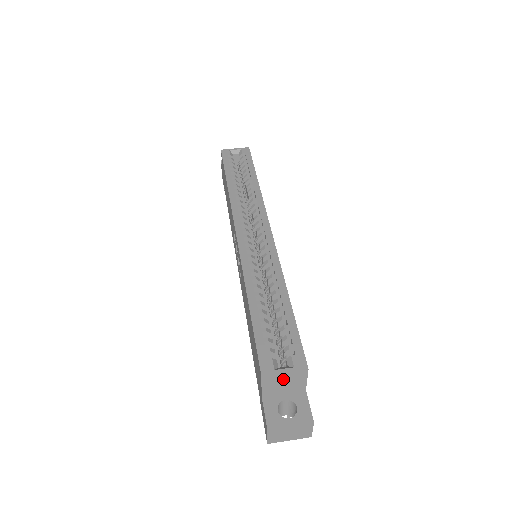
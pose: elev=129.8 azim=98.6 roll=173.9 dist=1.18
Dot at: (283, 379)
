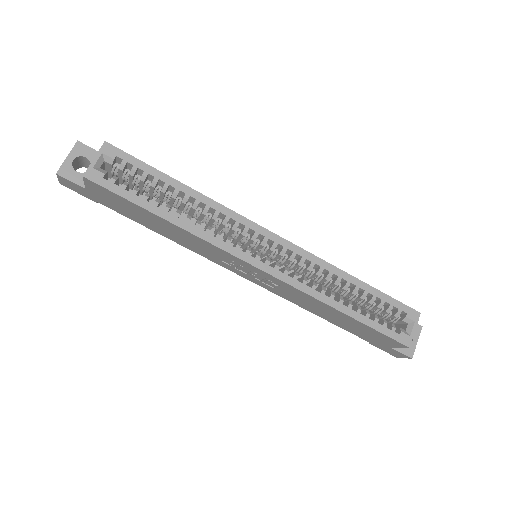
Dot at: occluded
